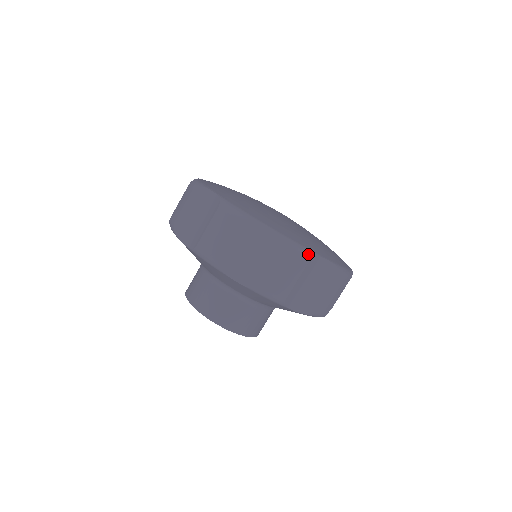
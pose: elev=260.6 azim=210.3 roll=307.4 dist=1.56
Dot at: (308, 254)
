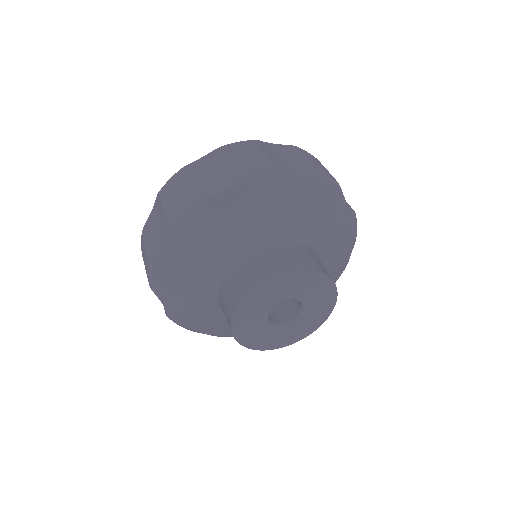
Dot at: (176, 173)
